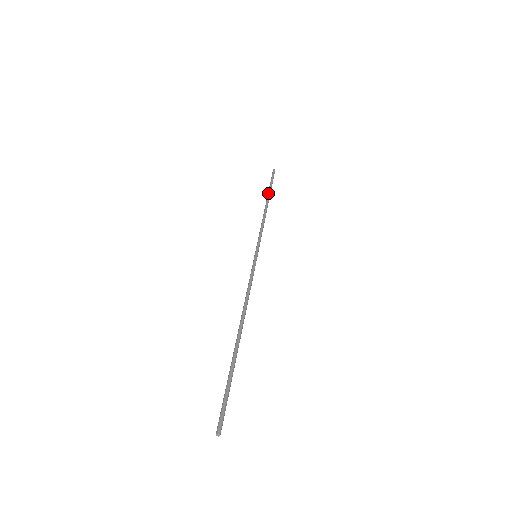
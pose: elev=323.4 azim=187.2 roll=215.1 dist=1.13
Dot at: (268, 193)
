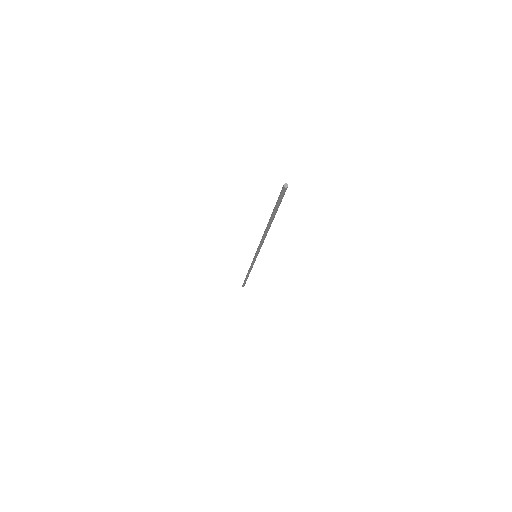
Dot at: occluded
